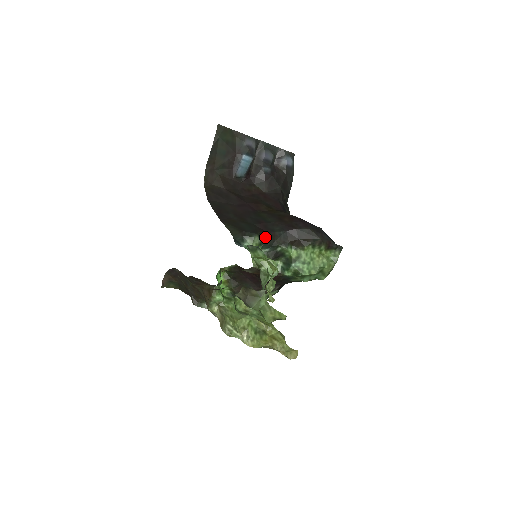
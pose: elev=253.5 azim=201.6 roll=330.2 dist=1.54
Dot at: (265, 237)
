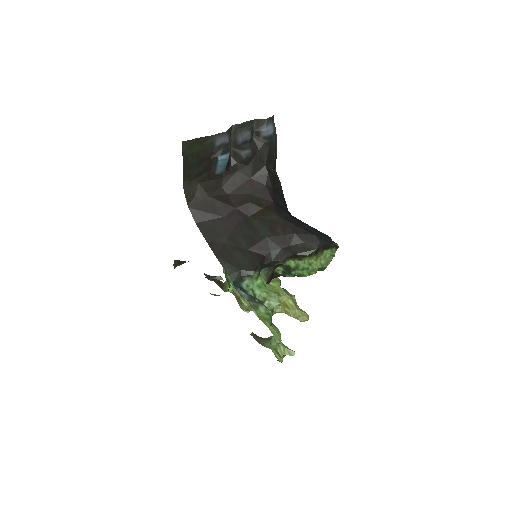
Dot at: (262, 264)
